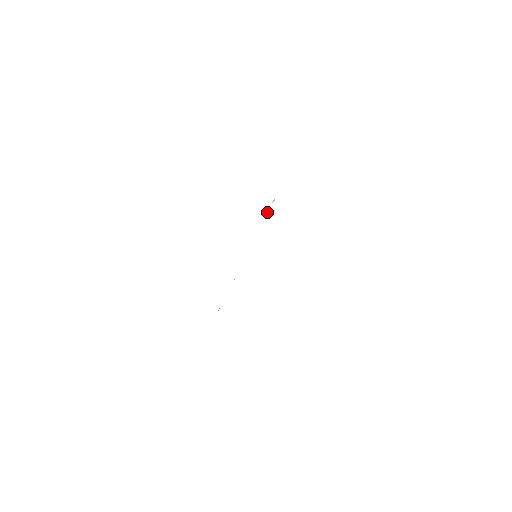
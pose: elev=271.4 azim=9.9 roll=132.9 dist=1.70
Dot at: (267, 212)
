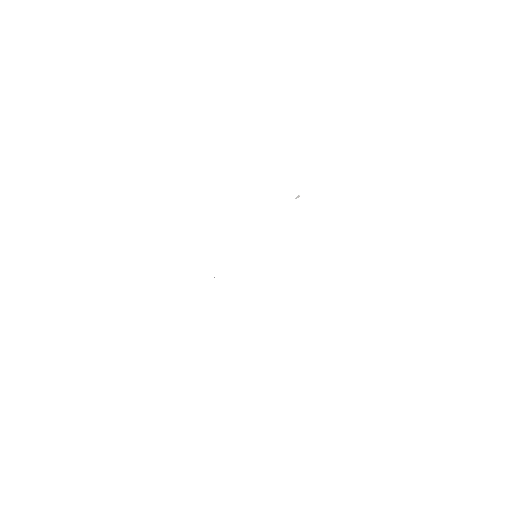
Dot at: occluded
